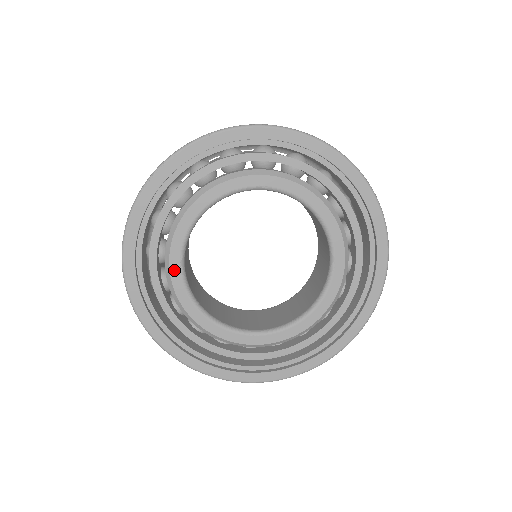
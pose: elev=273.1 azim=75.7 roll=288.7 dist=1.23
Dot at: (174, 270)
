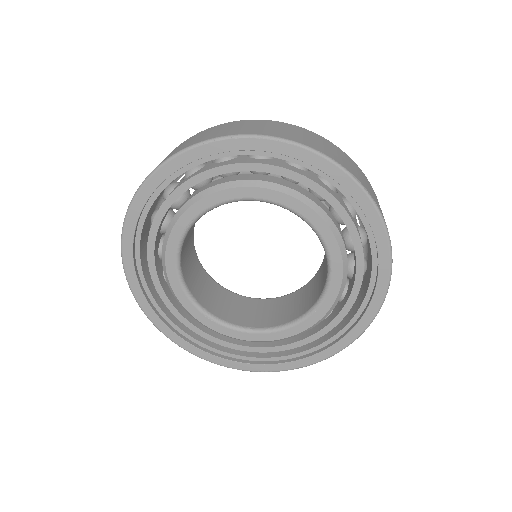
Dot at: (178, 228)
